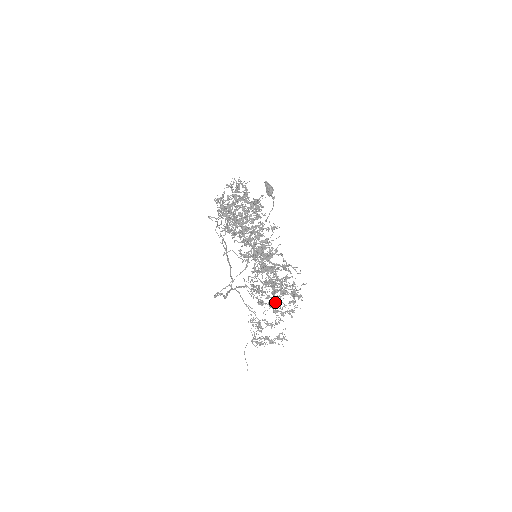
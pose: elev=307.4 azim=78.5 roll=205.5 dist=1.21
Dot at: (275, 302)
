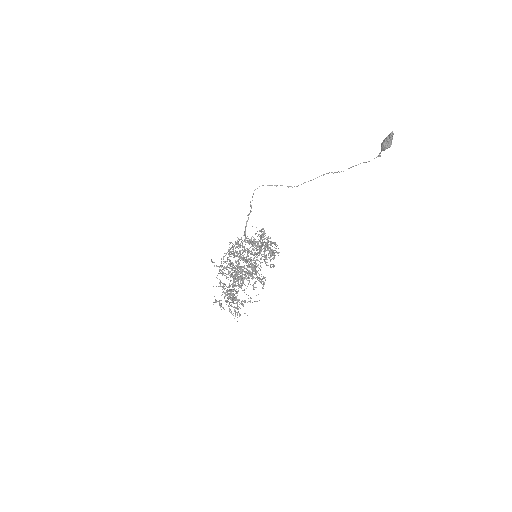
Dot at: occluded
